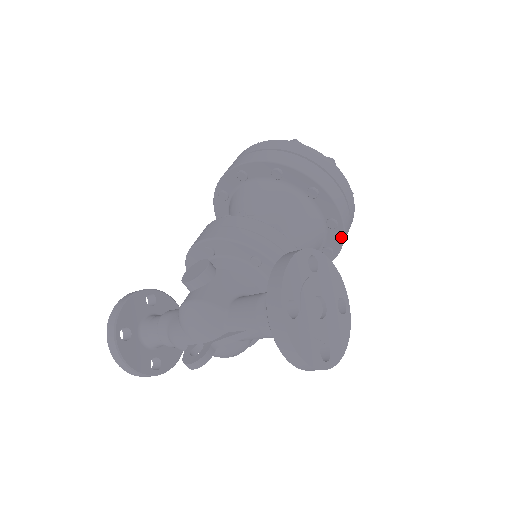
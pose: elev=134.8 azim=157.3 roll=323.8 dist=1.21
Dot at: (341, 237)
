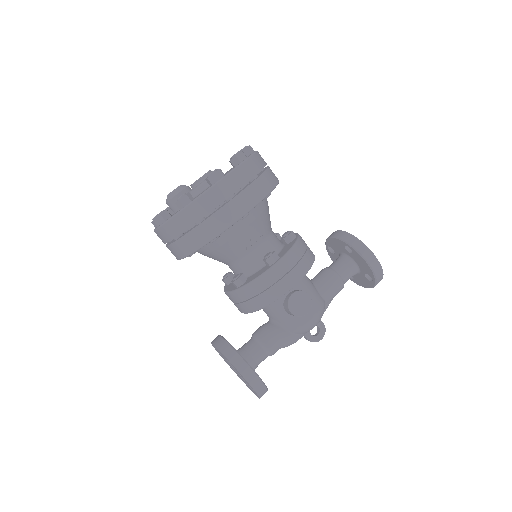
Dot at: occluded
